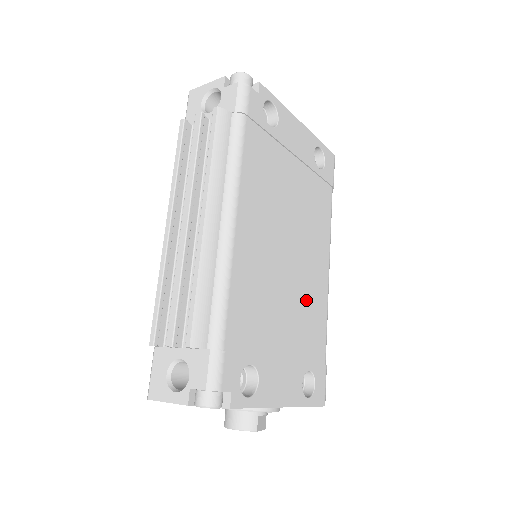
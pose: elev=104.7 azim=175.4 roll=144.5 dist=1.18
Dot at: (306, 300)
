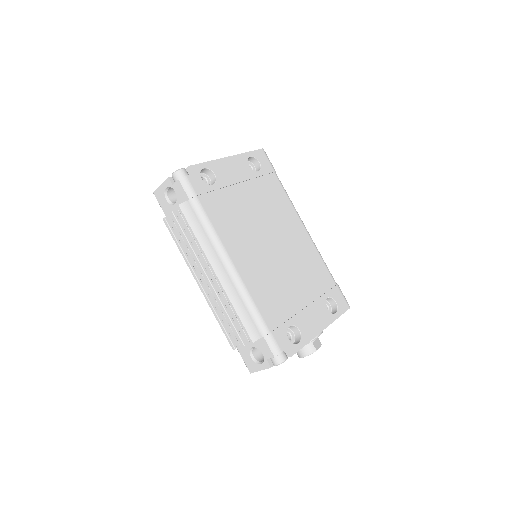
Dot at: (301, 261)
